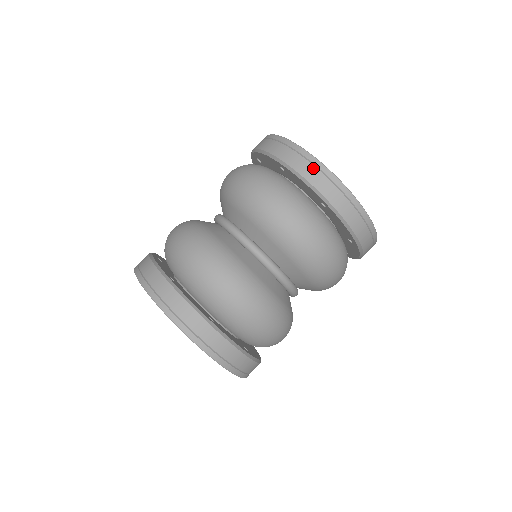
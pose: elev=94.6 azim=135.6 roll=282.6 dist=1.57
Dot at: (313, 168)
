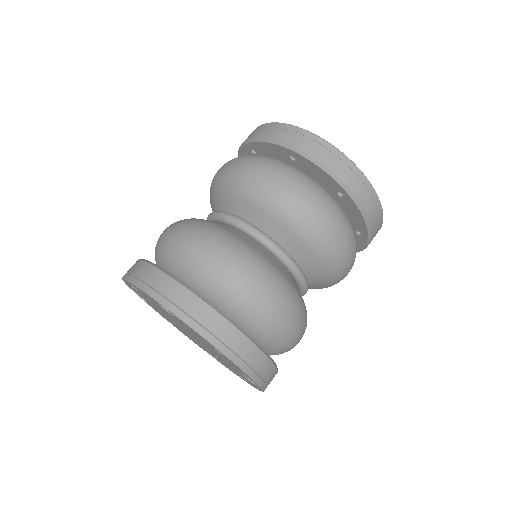
Dot at: (273, 129)
